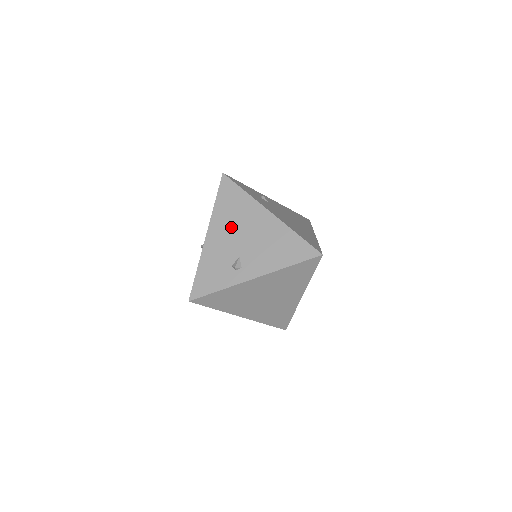
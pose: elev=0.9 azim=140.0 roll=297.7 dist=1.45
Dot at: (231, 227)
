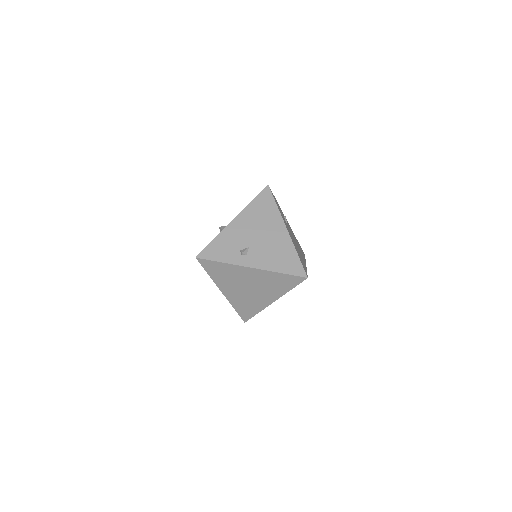
Dot at: (254, 224)
